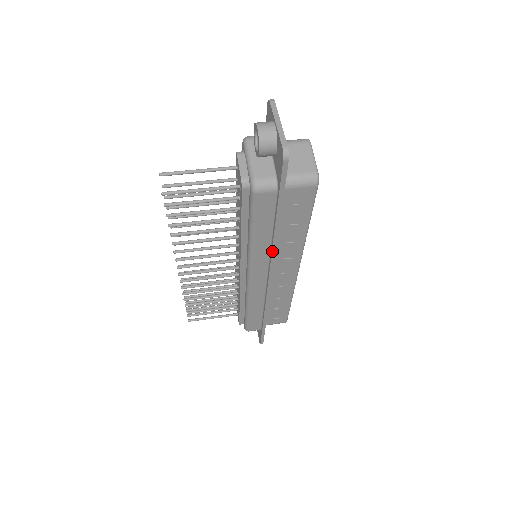
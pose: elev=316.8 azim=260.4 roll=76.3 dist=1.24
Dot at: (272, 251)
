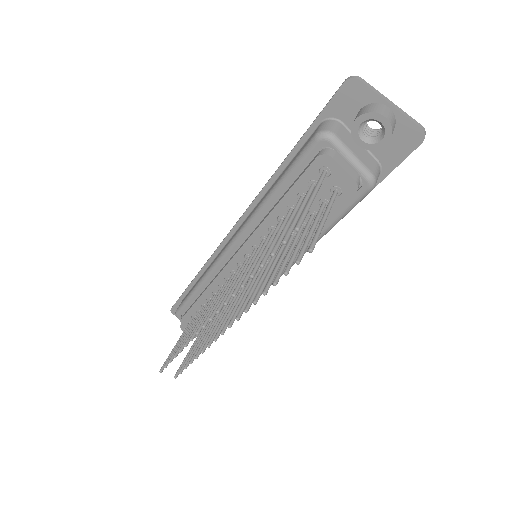
Dot at: occluded
